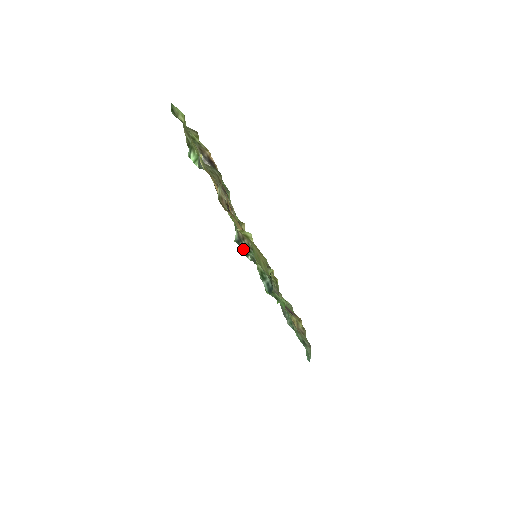
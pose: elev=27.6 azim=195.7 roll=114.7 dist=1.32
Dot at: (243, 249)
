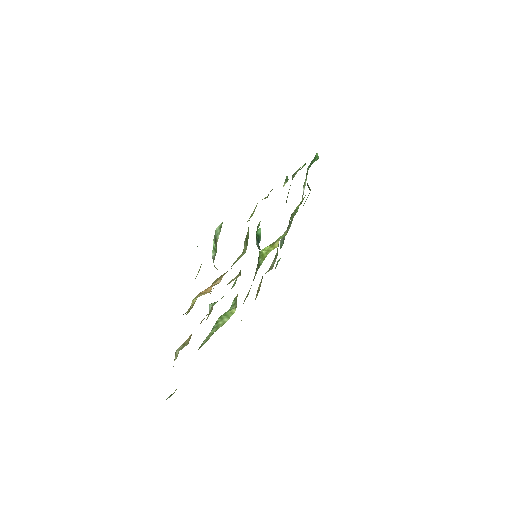
Dot at: (256, 234)
